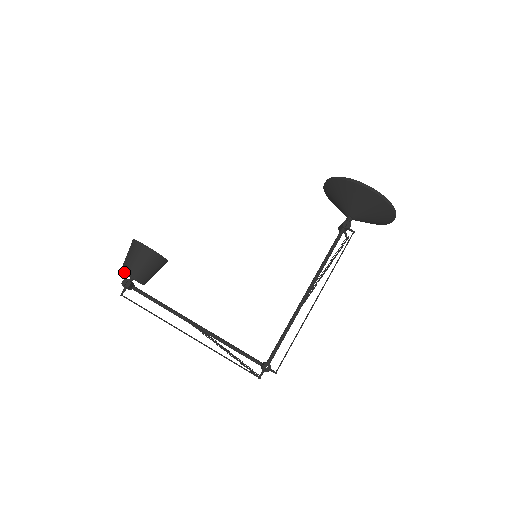
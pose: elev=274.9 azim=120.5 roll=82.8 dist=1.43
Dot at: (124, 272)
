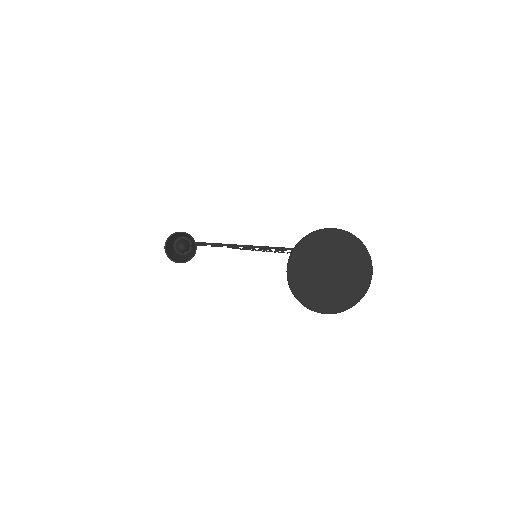
Dot at: (177, 254)
